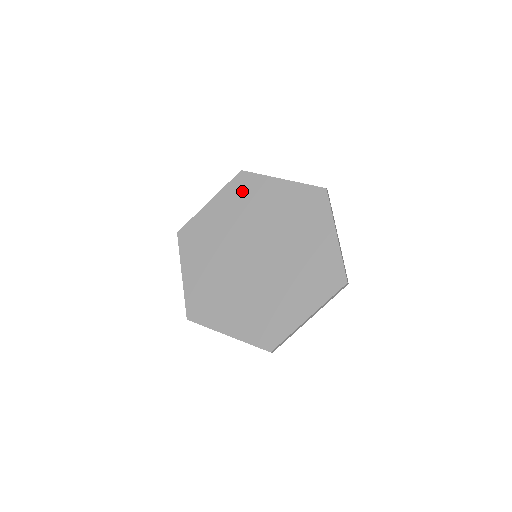
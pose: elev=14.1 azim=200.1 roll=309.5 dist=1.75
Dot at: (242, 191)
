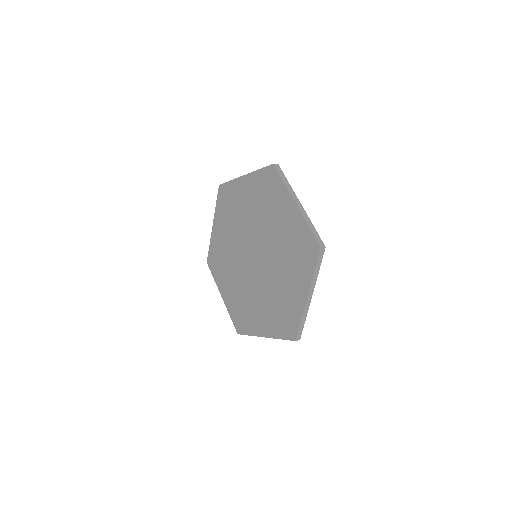
Dot at: (266, 187)
